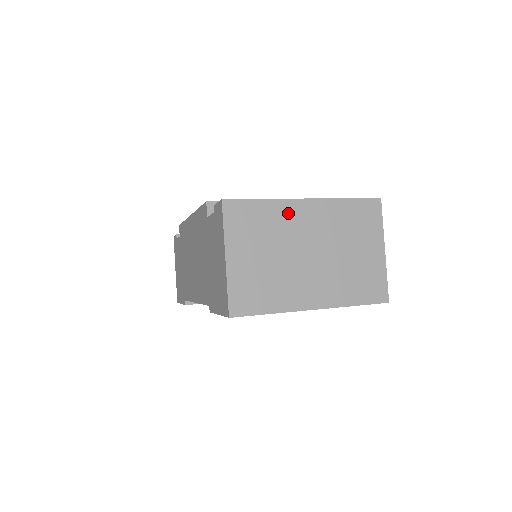
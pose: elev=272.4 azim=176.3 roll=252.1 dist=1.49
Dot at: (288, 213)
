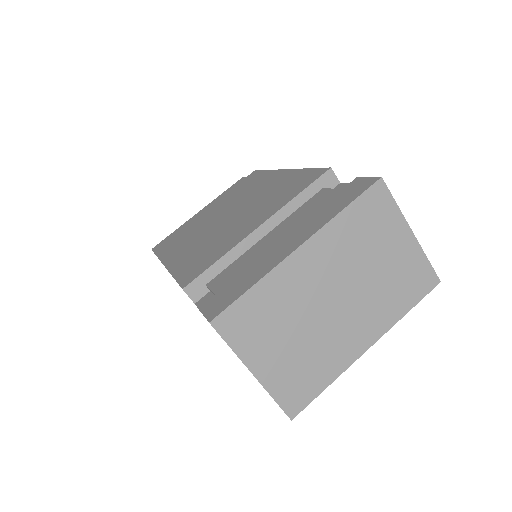
Dot at: (289, 278)
